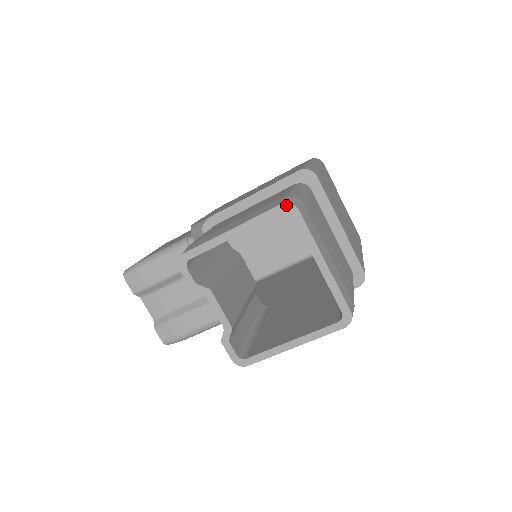
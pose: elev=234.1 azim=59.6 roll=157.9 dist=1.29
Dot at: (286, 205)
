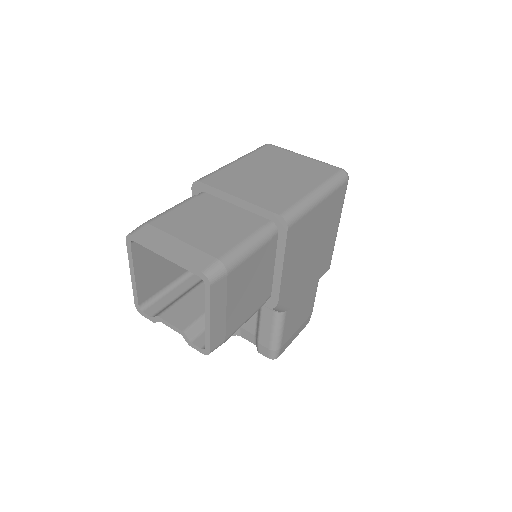
Dot at: (127, 238)
